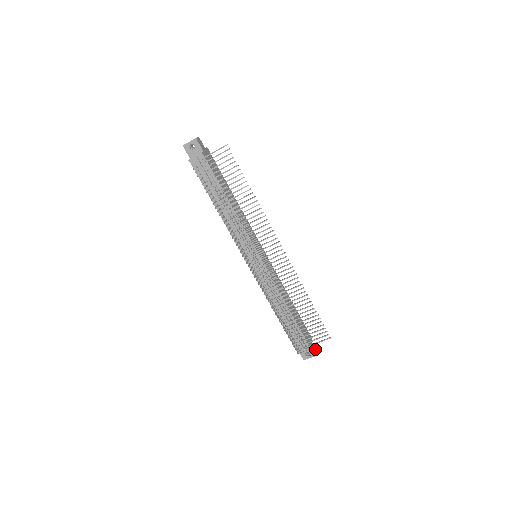
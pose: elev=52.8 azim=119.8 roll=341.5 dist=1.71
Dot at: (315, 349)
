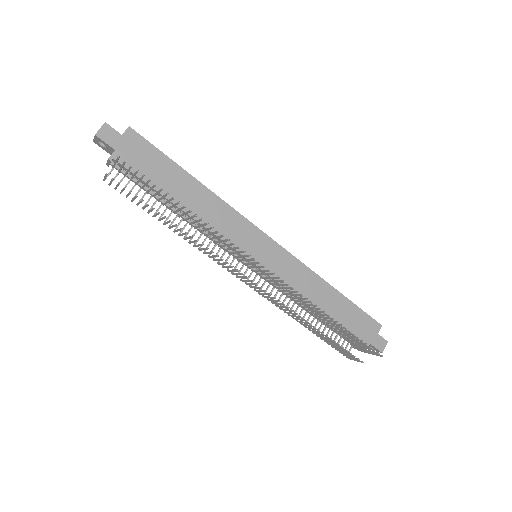
Dot at: (384, 341)
